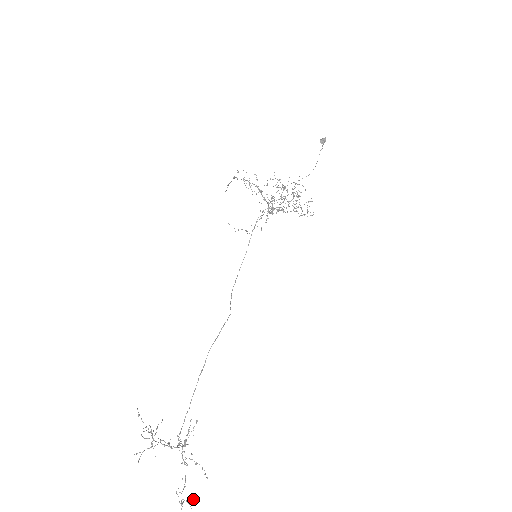
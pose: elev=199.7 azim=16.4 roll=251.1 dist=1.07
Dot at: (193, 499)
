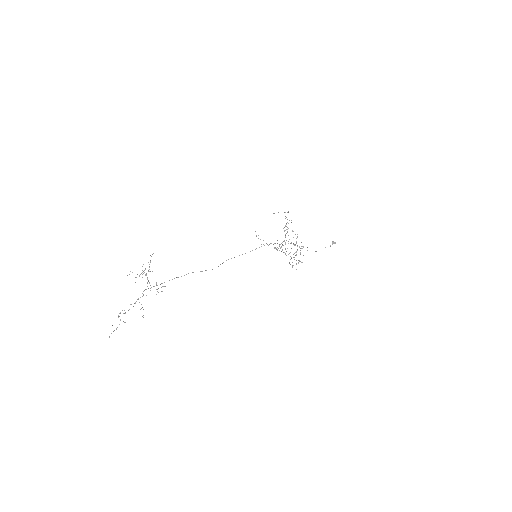
Dot at: (124, 322)
